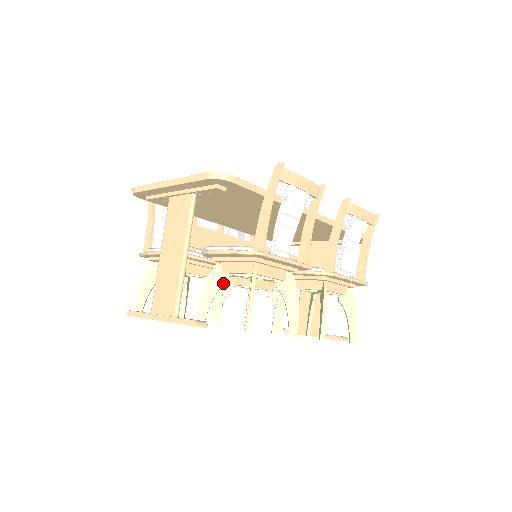
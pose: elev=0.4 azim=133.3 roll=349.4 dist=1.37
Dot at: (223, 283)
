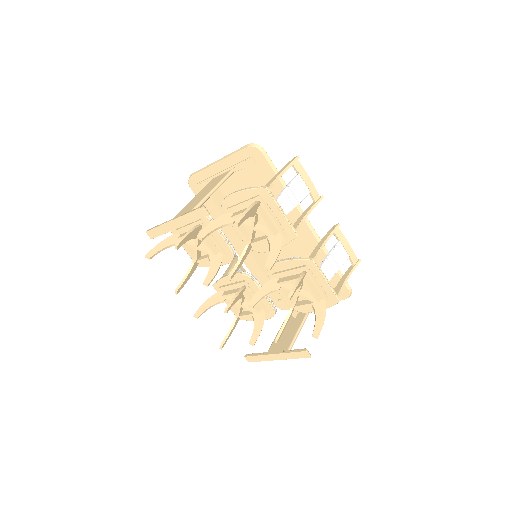
Dot at: (229, 223)
